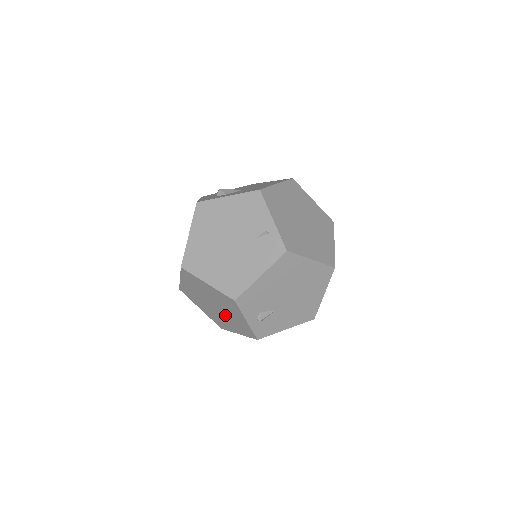
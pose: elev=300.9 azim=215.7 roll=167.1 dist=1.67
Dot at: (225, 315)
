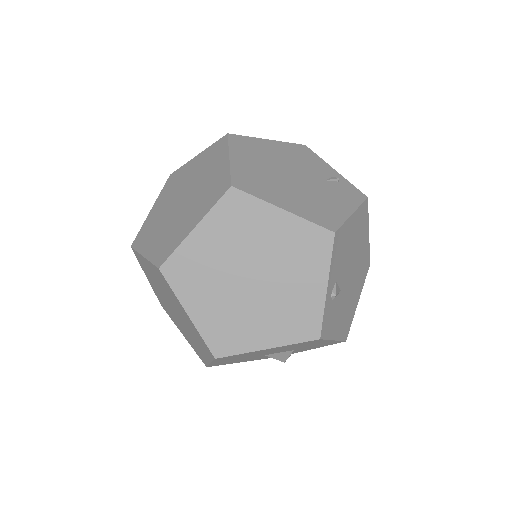
Dot at: (267, 297)
